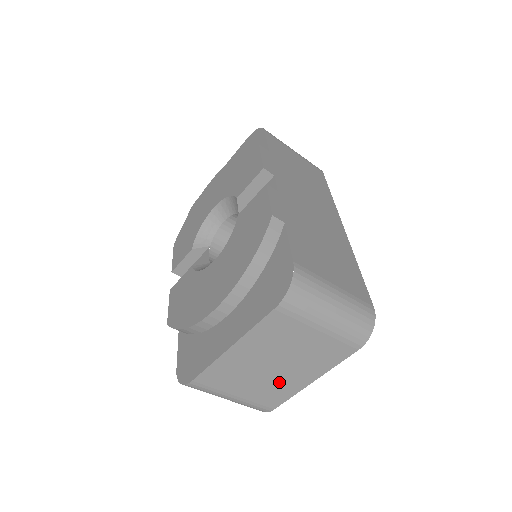
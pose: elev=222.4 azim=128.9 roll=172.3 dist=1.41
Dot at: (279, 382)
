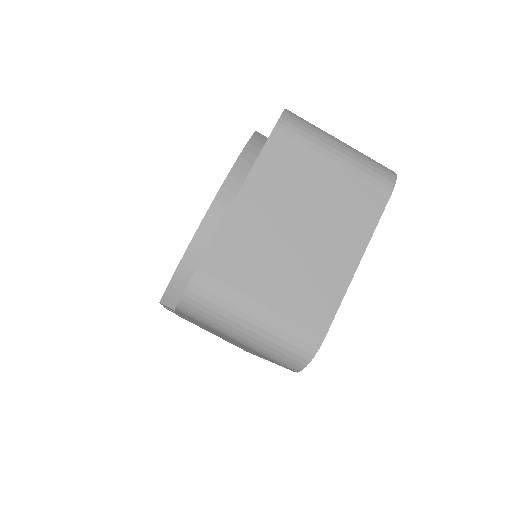
Dot at: (314, 267)
